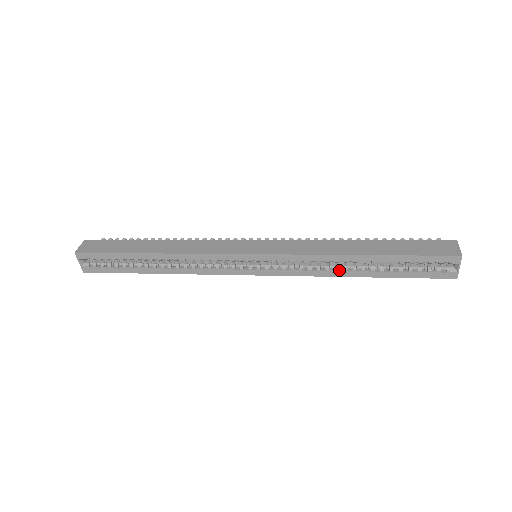
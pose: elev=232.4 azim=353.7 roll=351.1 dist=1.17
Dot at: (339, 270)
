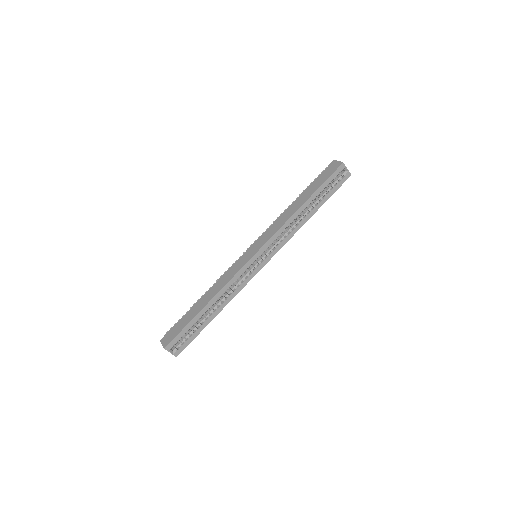
Dot at: (300, 222)
